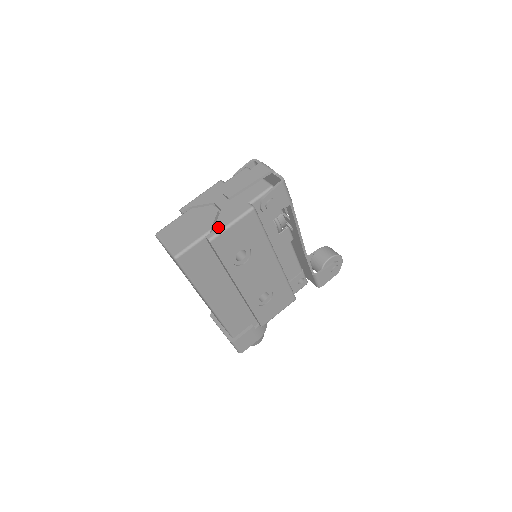
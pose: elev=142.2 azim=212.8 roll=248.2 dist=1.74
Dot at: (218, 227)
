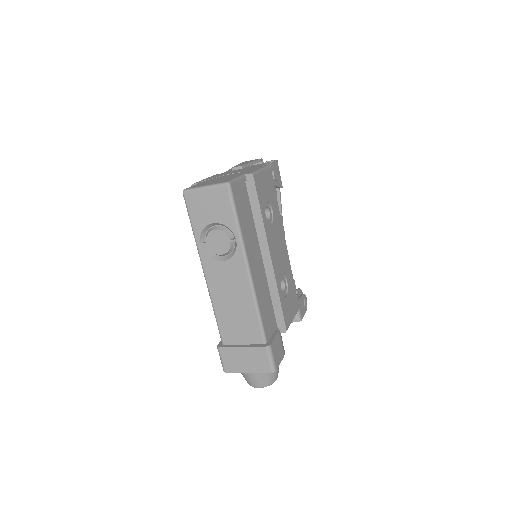
Dot at: (251, 171)
